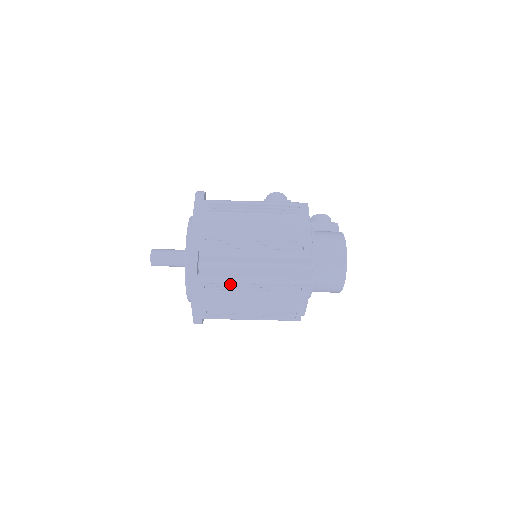
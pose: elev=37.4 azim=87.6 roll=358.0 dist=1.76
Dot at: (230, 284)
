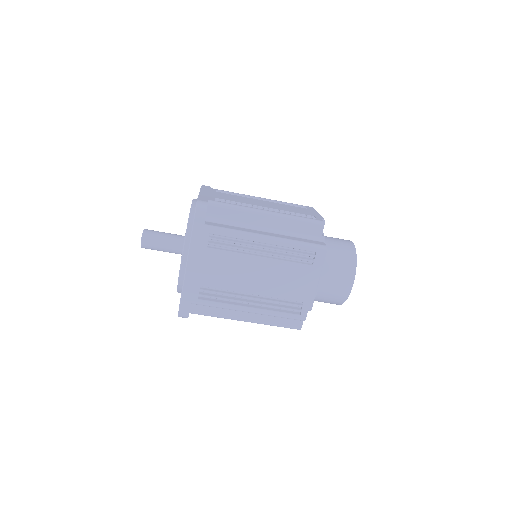
Dot at: (237, 241)
